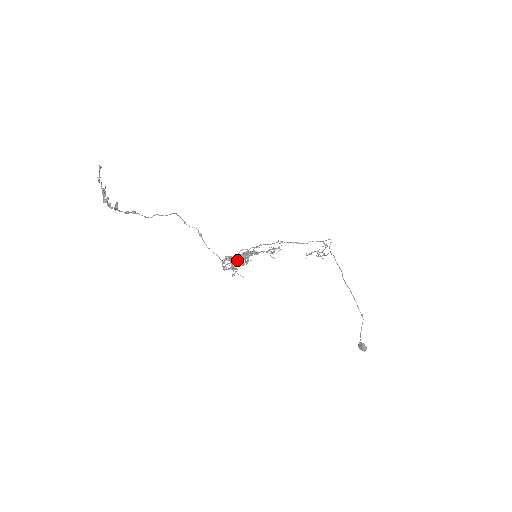
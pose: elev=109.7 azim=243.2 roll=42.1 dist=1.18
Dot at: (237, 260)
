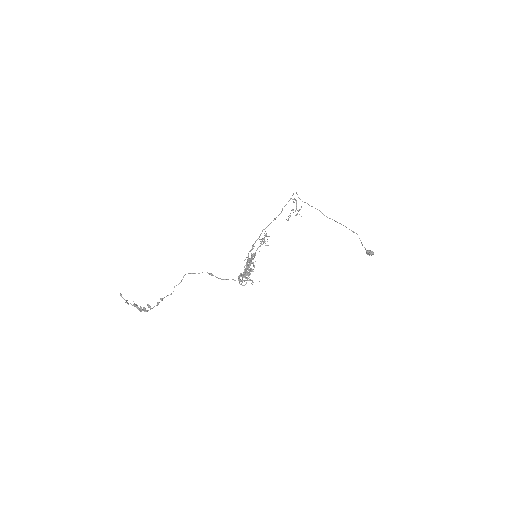
Dot at: (247, 272)
